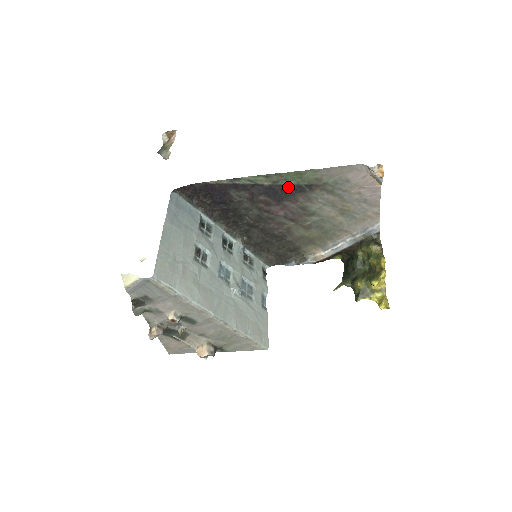
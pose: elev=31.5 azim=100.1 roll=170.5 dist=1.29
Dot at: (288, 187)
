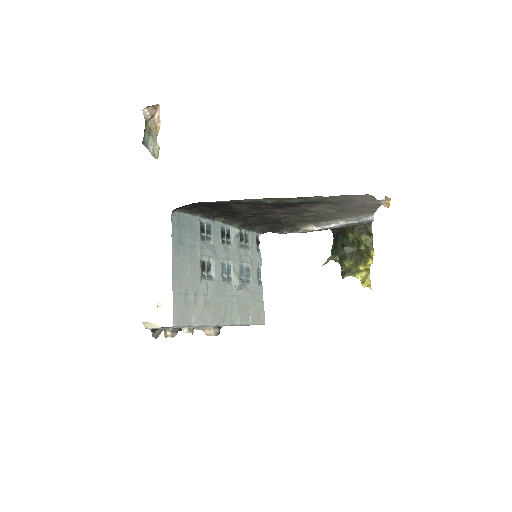
Dot at: (292, 203)
